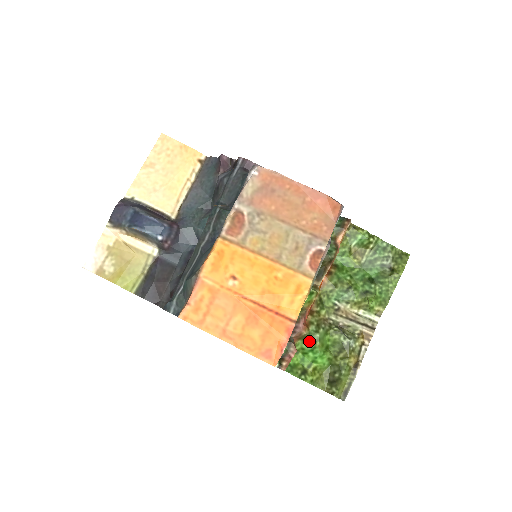
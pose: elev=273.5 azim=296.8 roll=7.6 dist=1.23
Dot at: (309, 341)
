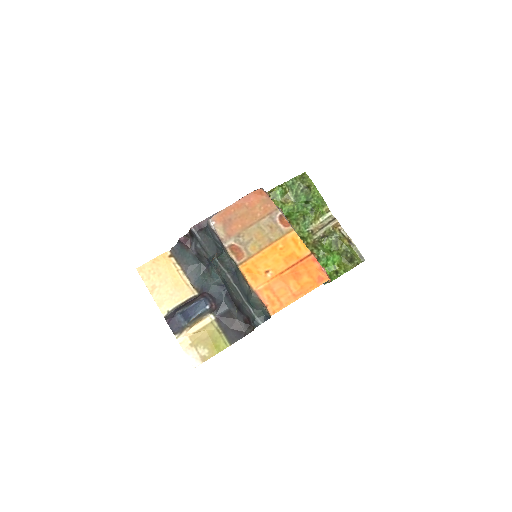
Dot at: (321, 258)
